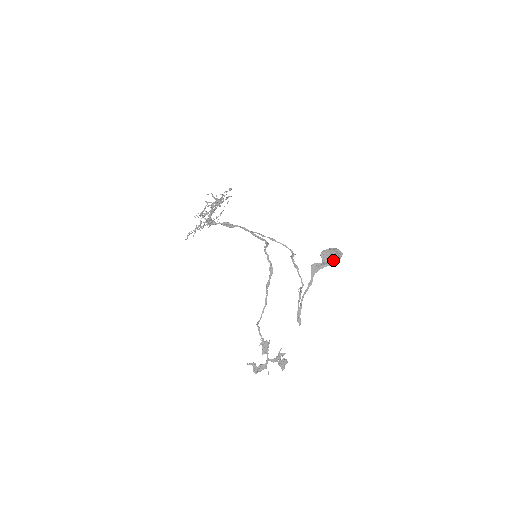
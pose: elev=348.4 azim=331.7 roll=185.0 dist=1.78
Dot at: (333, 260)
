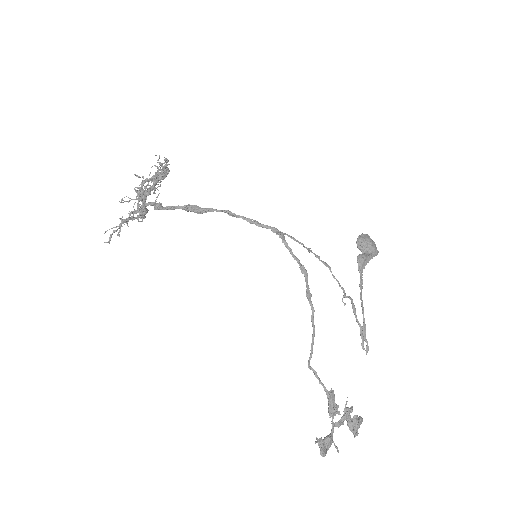
Dot at: (375, 249)
